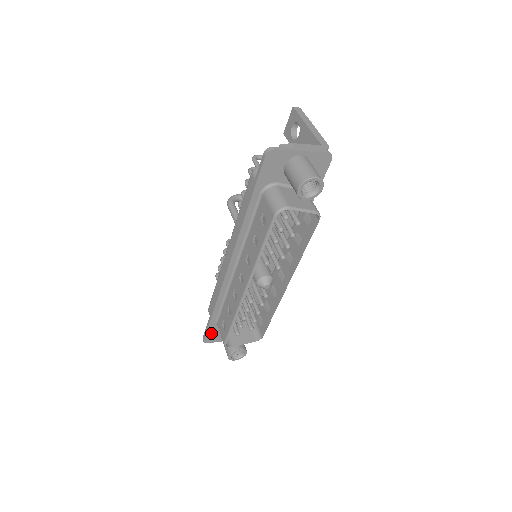
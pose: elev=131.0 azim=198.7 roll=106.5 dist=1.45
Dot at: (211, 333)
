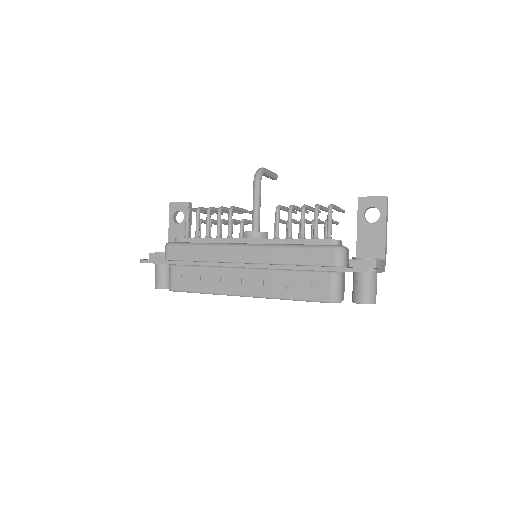
Dot at: occluded
